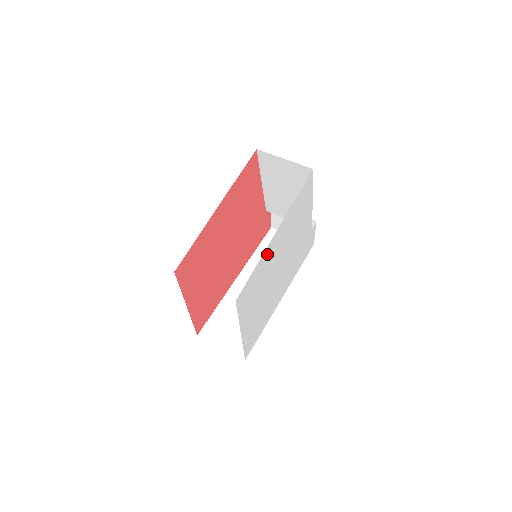
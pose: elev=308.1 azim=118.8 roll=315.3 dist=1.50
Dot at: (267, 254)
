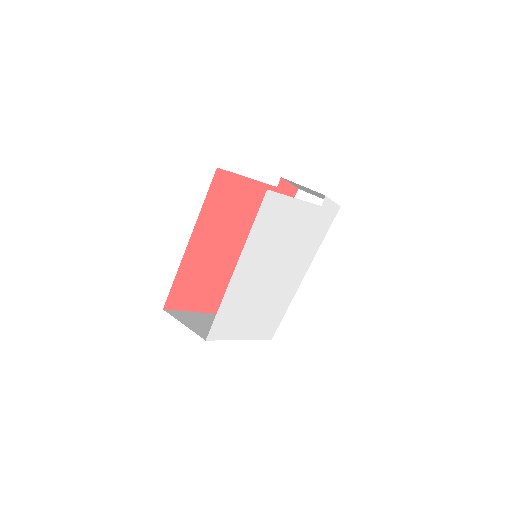
Dot at: (234, 287)
